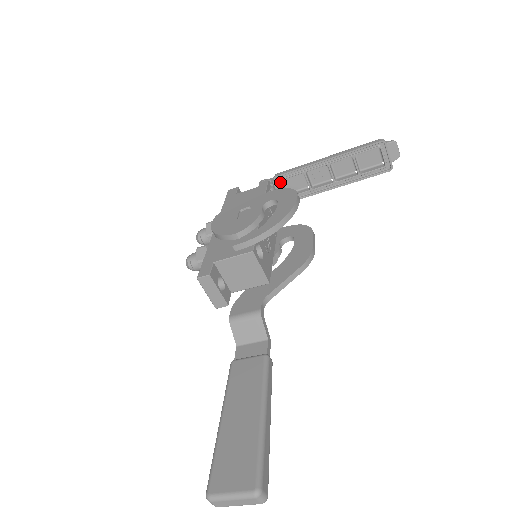
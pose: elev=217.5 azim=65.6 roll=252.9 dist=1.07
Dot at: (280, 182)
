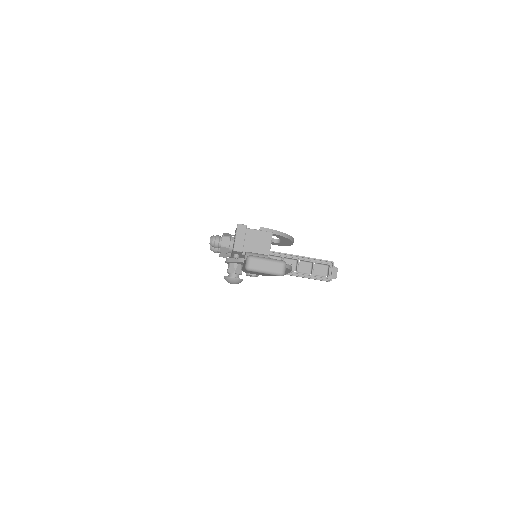
Dot at: occluded
